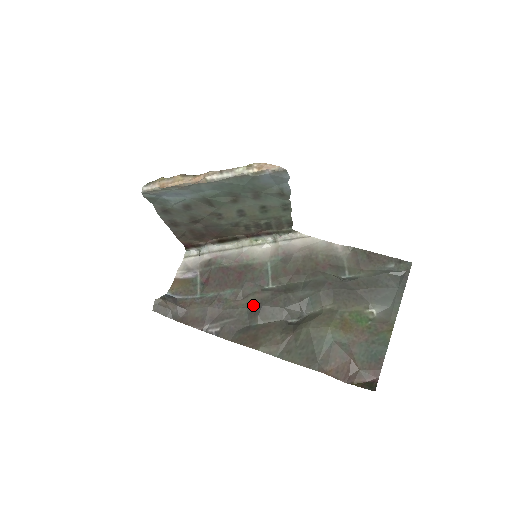
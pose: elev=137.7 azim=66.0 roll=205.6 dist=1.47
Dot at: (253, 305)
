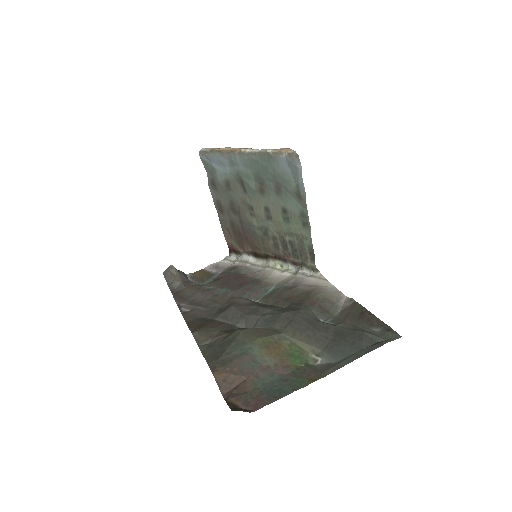
Dot at: (228, 304)
